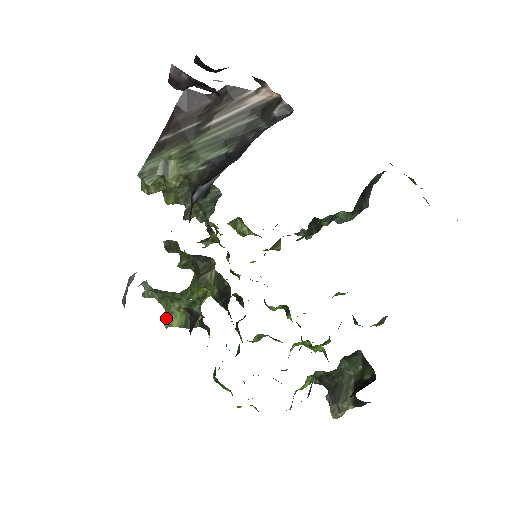
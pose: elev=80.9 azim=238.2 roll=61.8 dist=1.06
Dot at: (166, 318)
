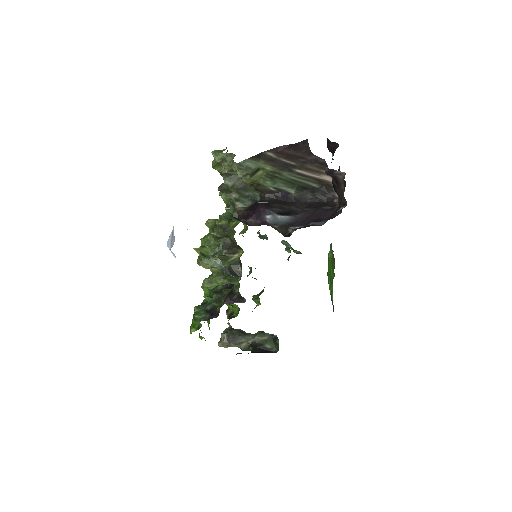
Dot at: (209, 283)
